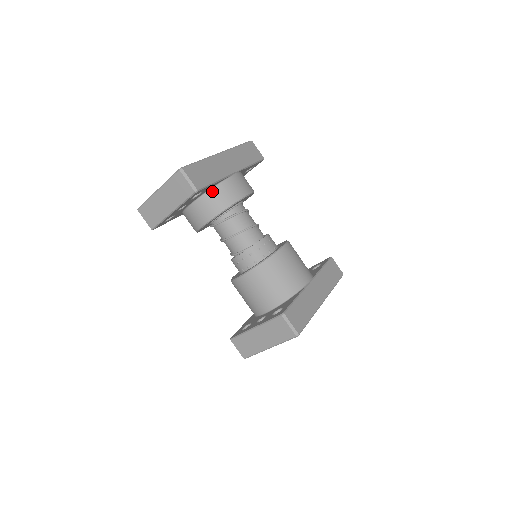
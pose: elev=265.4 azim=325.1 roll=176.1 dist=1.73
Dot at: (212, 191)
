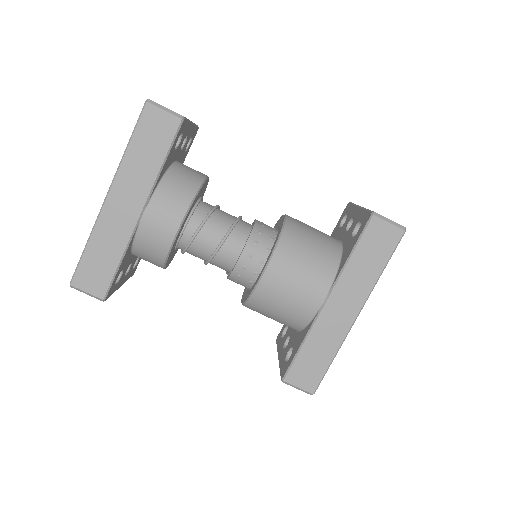
Dot at: (135, 251)
